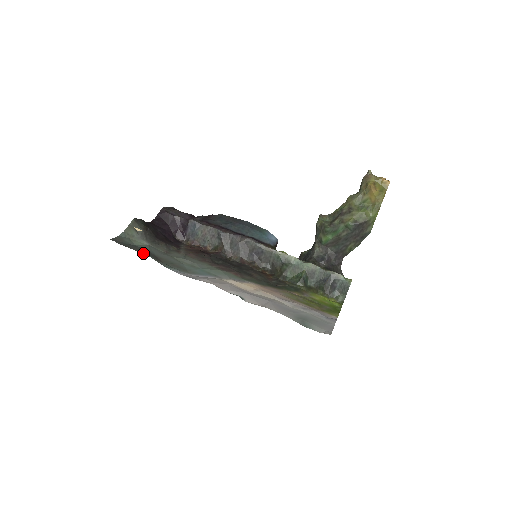
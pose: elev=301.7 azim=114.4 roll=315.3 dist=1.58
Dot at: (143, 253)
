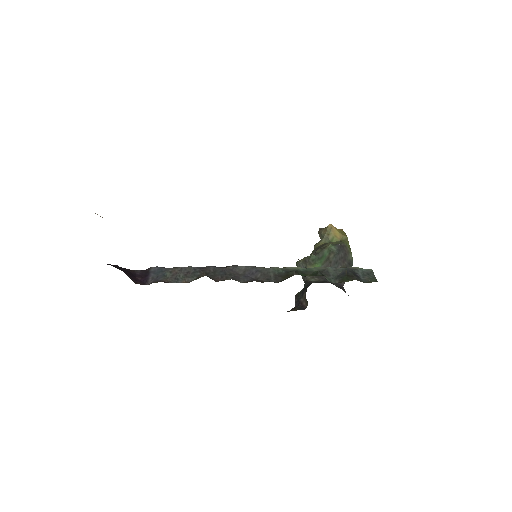
Dot at: occluded
